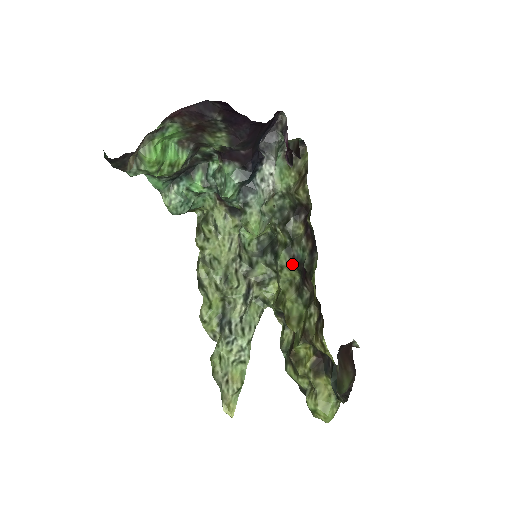
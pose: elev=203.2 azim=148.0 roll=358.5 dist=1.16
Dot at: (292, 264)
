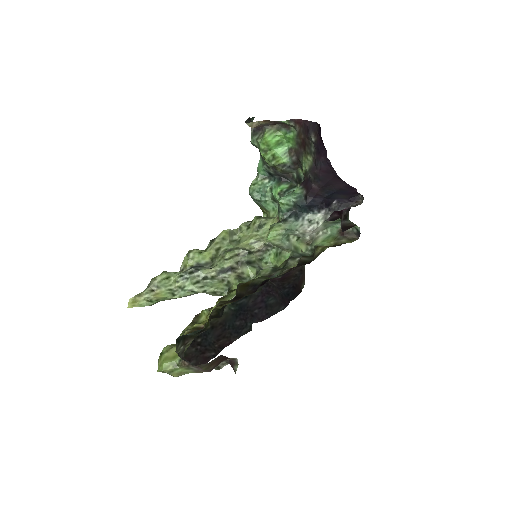
Dot at: occluded
